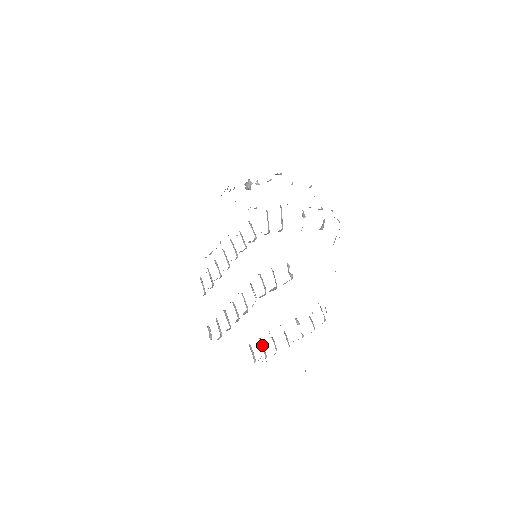
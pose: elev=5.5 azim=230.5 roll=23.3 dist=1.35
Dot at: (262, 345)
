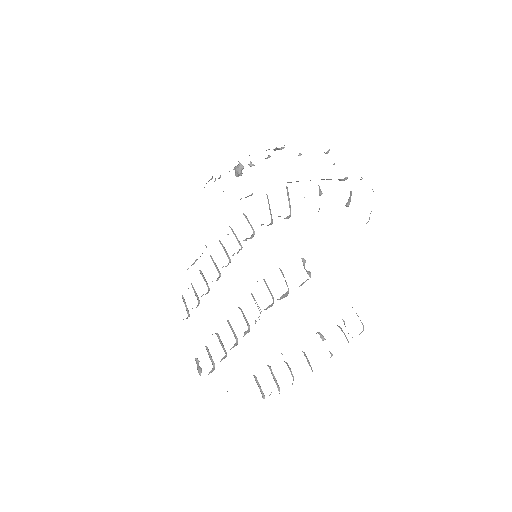
Dot at: (272, 374)
